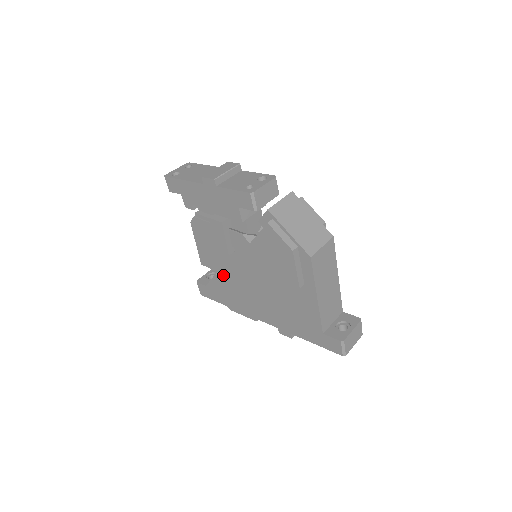
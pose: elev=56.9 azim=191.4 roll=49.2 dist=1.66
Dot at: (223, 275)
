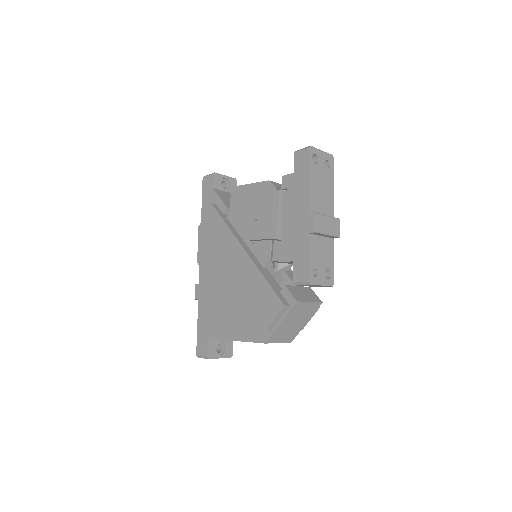
Dot at: (228, 226)
